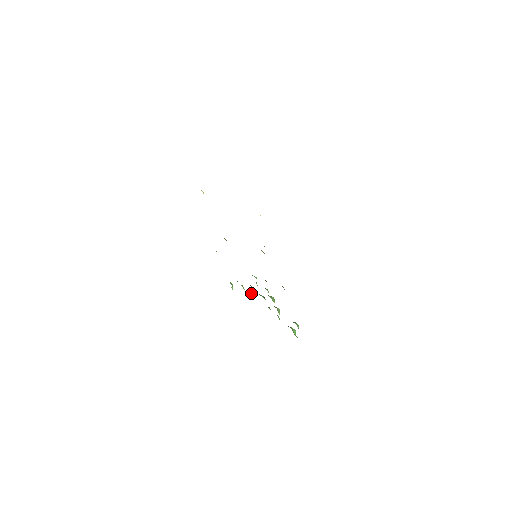
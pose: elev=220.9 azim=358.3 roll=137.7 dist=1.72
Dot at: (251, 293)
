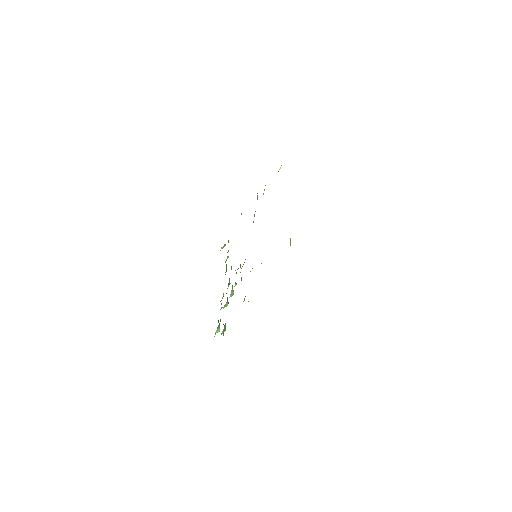
Dot at: (226, 269)
